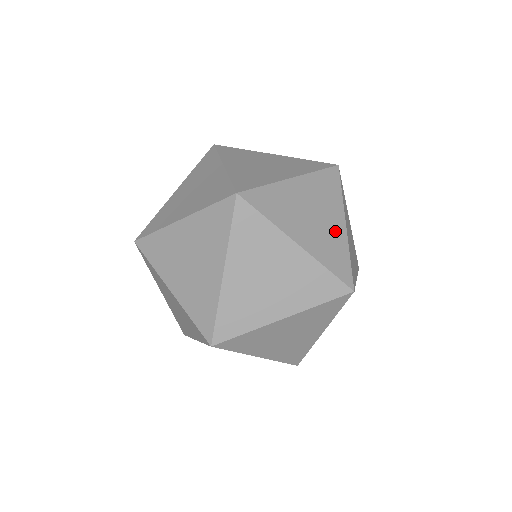
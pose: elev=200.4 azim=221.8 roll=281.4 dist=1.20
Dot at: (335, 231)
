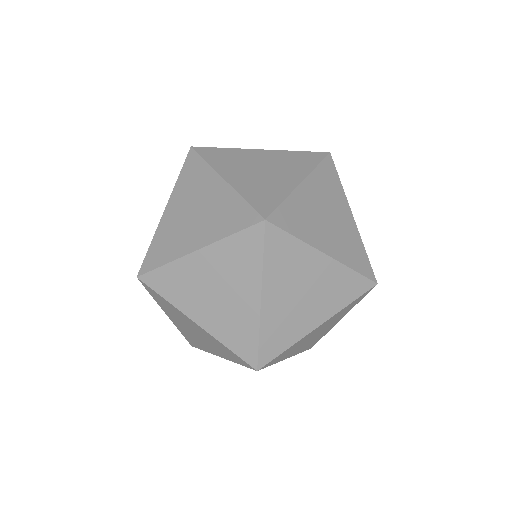
Dot at: occluded
